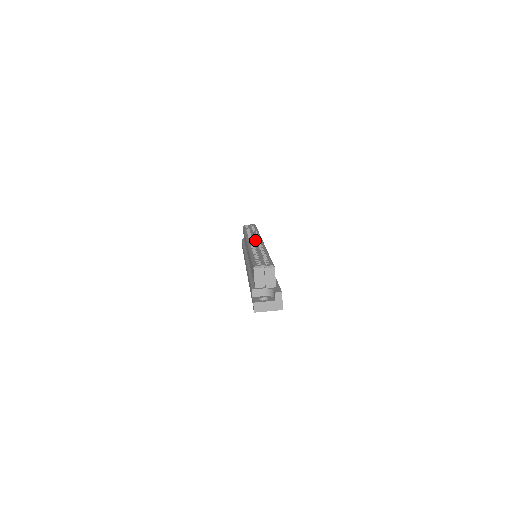
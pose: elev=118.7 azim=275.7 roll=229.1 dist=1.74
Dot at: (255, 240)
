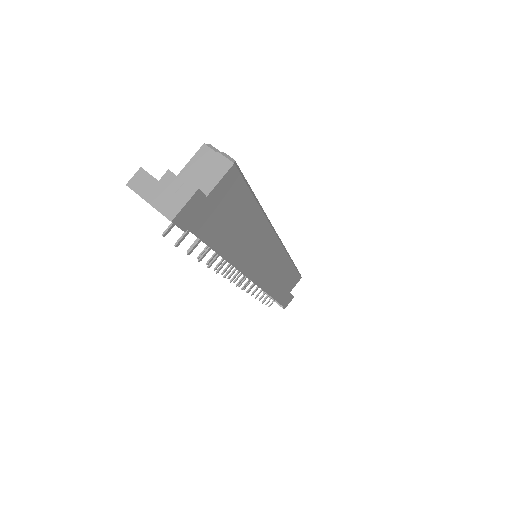
Dot at: occluded
